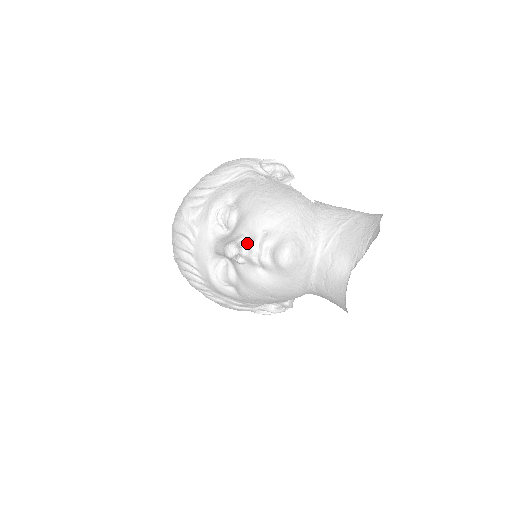
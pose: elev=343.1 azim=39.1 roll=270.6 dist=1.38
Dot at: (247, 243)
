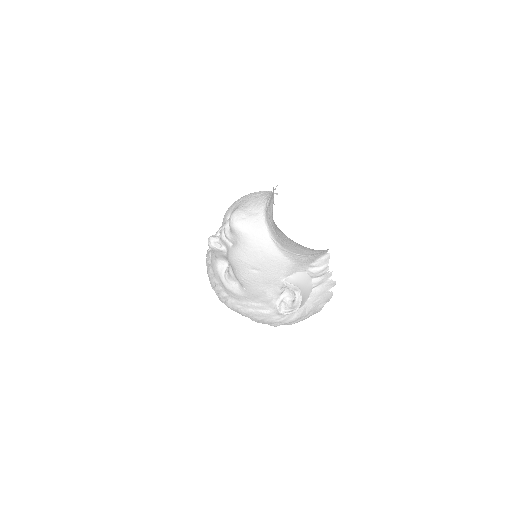
Dot at: occluded
